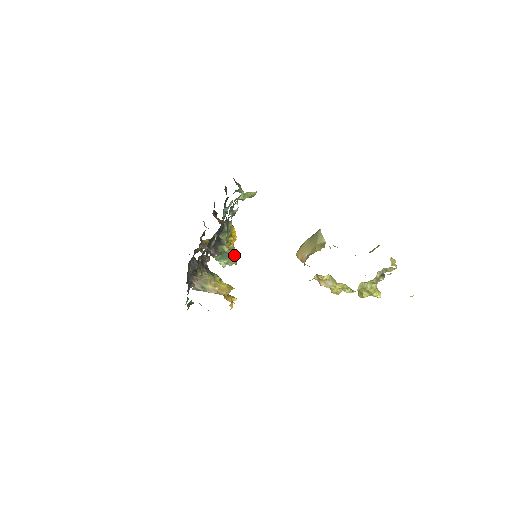
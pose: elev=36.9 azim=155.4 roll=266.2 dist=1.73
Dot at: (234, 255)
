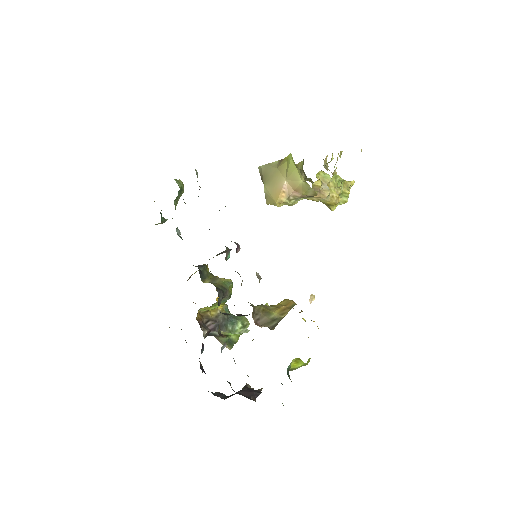
Dot at: occluded
